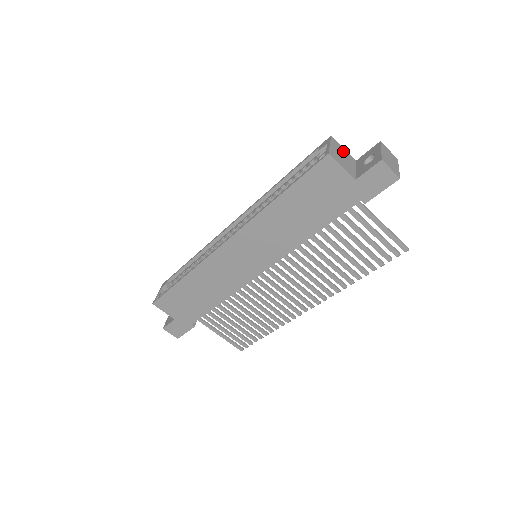
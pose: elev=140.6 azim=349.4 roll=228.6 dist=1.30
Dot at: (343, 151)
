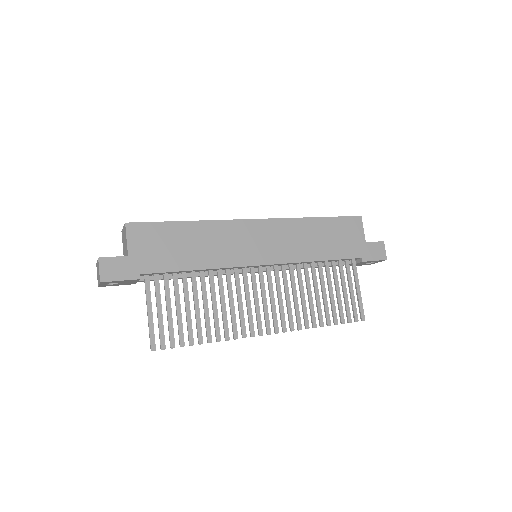
Dot at: occluded
